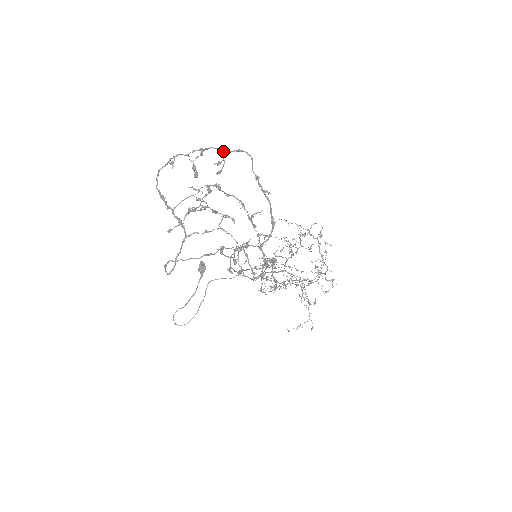
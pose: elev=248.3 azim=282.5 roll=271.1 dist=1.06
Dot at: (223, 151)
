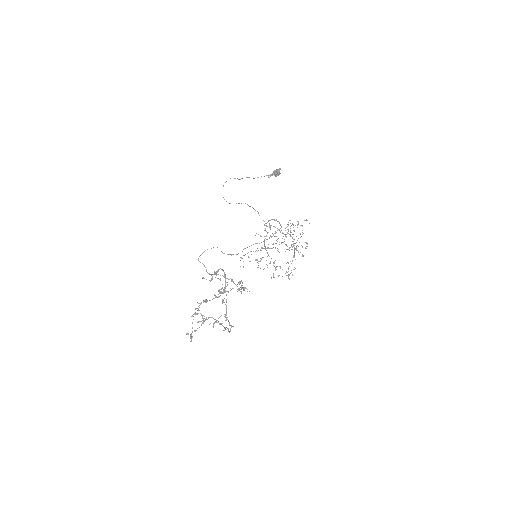
Dot at: occluded
